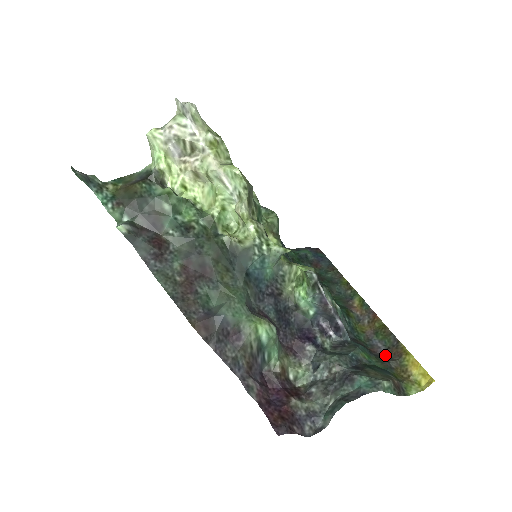
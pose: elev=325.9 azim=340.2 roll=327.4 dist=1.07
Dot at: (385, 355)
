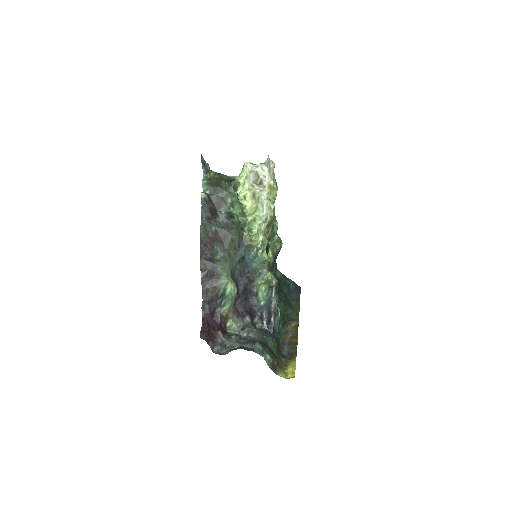
Dot at: (284, 355)
